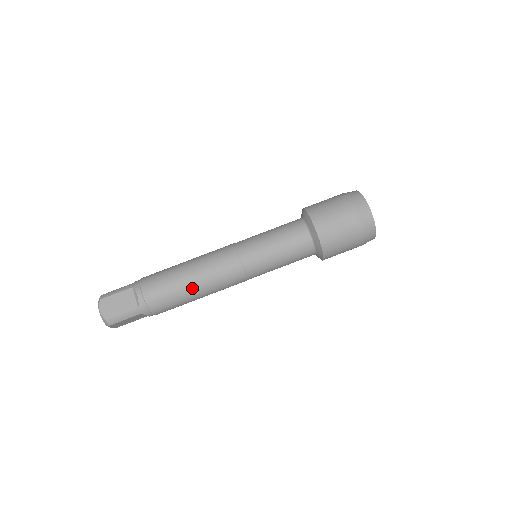
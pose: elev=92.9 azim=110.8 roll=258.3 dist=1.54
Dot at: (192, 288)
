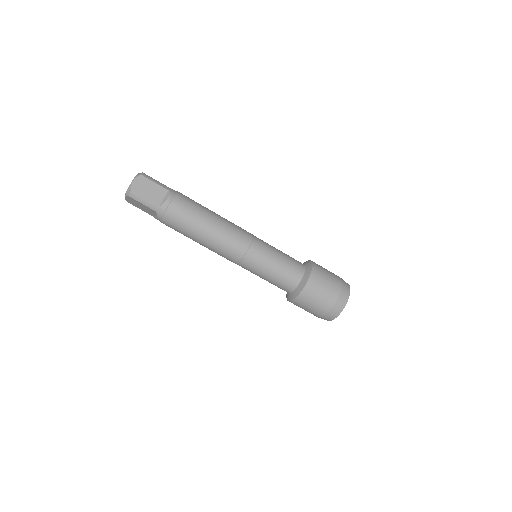
Dot at: (203, 232)
